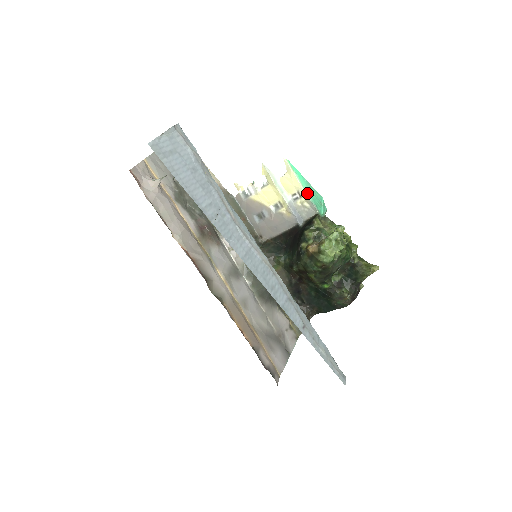
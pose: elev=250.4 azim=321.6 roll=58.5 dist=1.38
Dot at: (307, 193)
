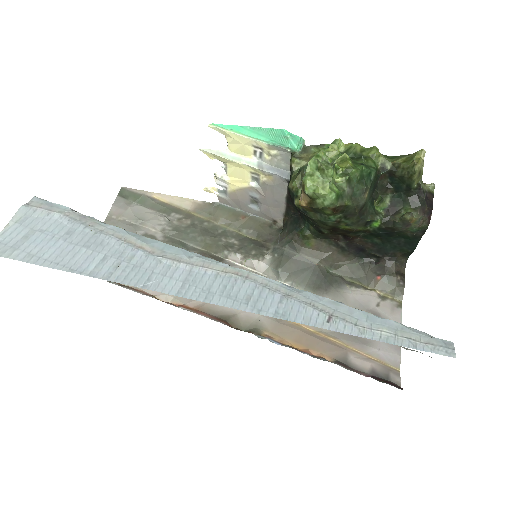
Dot at: (260, 140)
